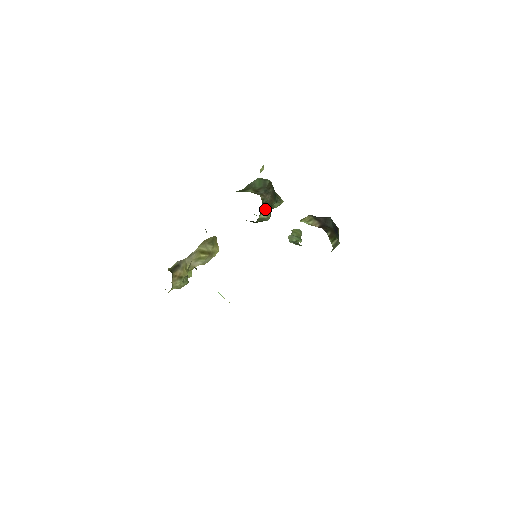
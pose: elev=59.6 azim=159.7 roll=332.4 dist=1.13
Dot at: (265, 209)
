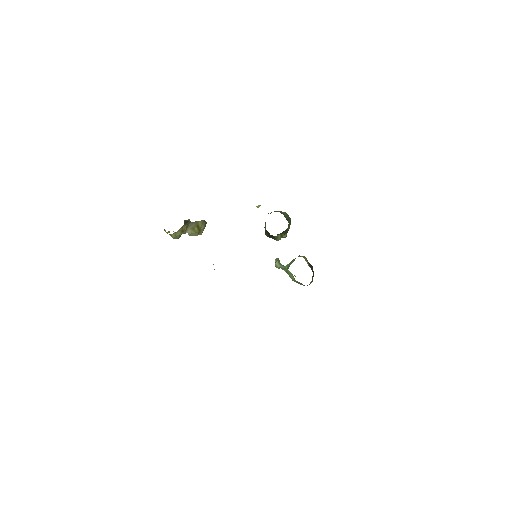
Dot at: (283, 233)
